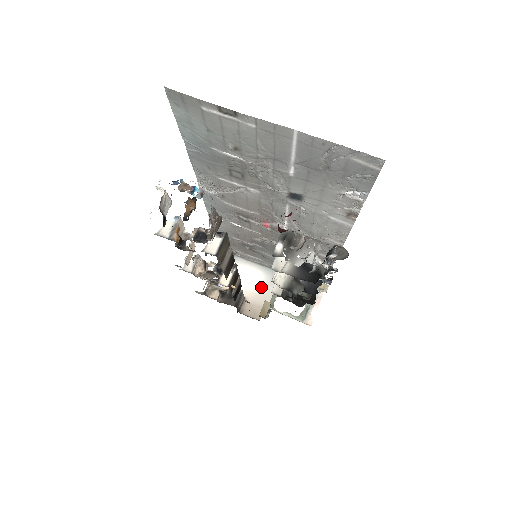
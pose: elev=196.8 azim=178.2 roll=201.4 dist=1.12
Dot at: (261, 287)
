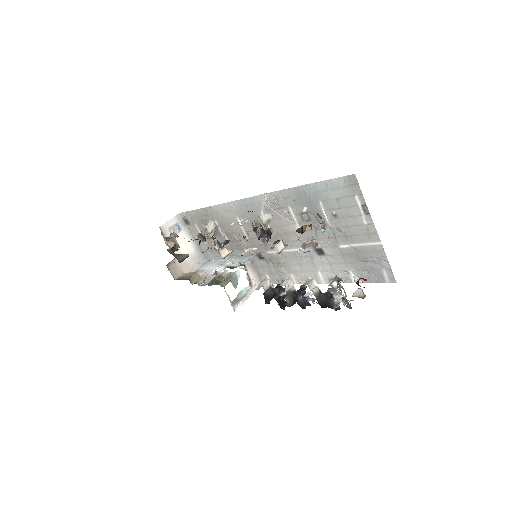
Dot at: (188, 258)
